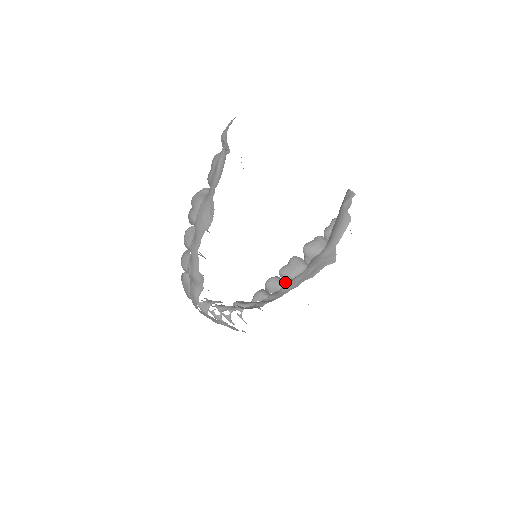
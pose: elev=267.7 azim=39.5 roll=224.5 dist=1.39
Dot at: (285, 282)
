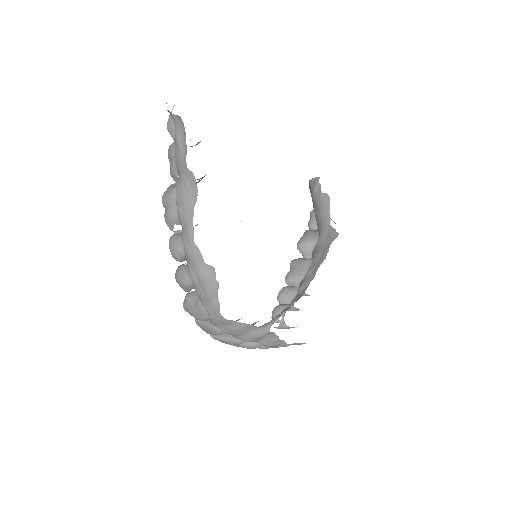
Dot at: occluded
